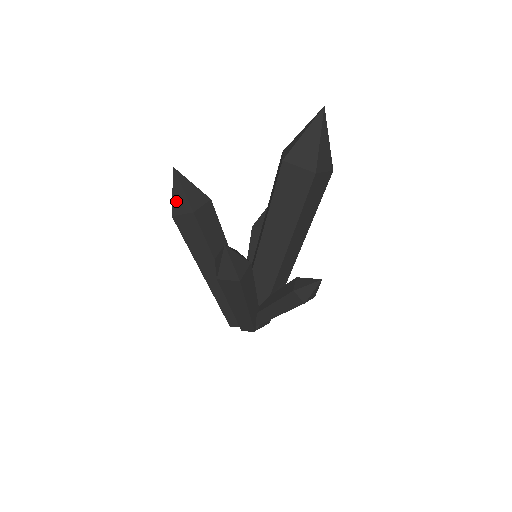
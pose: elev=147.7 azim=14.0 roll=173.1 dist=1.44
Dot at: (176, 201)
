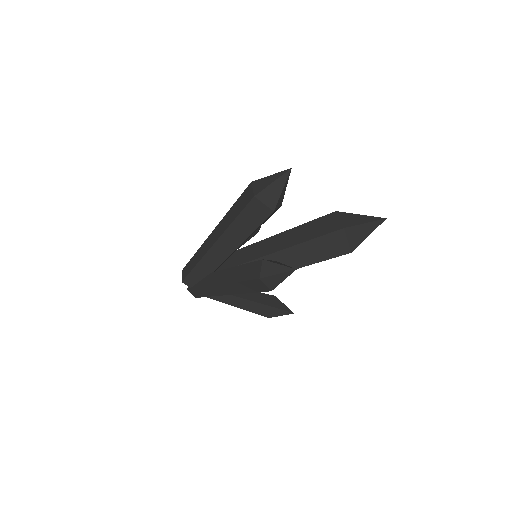
Dot at: (269, 191)
